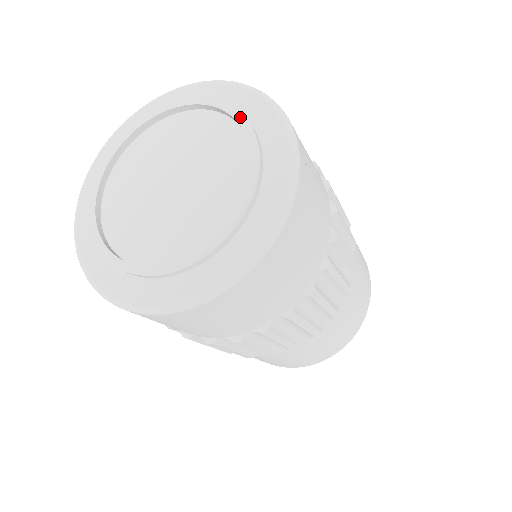
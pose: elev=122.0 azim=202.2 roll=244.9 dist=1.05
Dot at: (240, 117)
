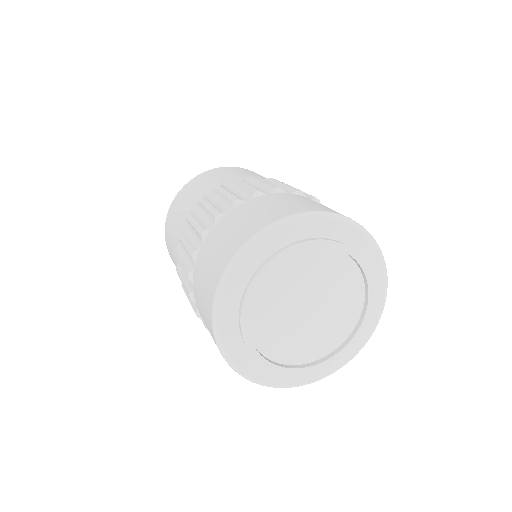
Dot at: (371, 282)
